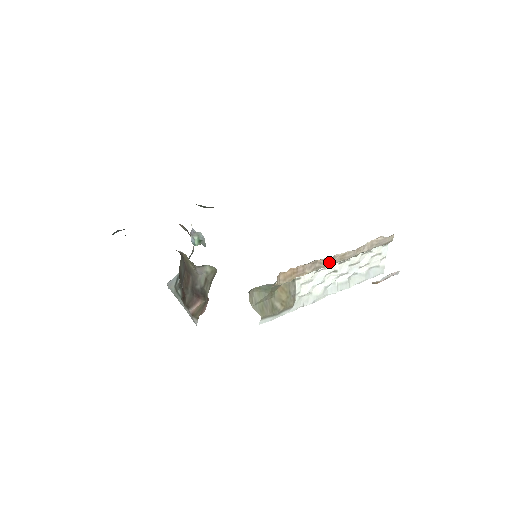
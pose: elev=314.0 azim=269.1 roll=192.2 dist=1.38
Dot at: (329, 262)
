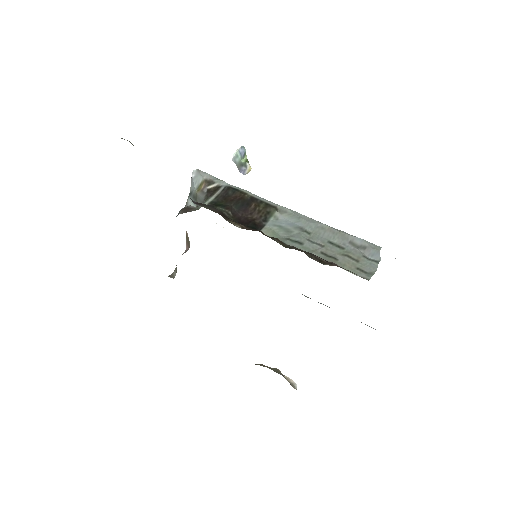
Dot at: occluded
